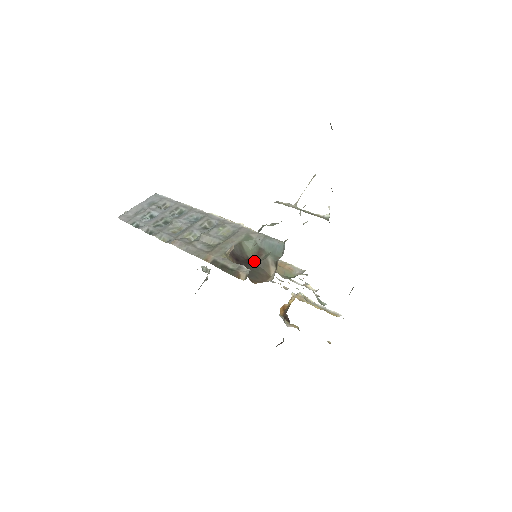
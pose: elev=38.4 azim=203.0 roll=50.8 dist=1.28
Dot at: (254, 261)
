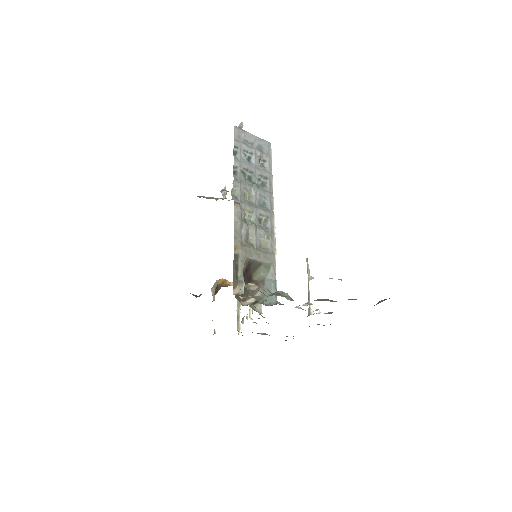
Dot at: occluded
